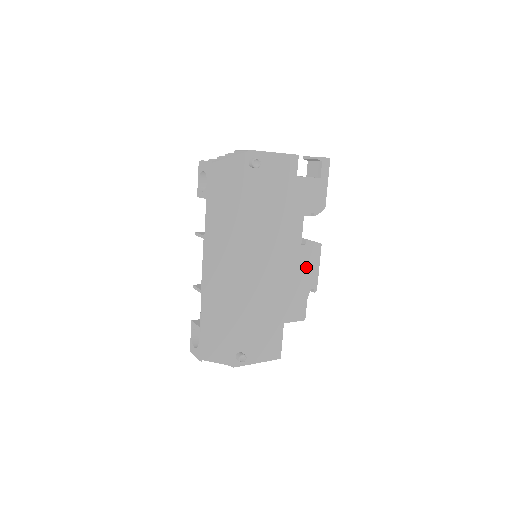
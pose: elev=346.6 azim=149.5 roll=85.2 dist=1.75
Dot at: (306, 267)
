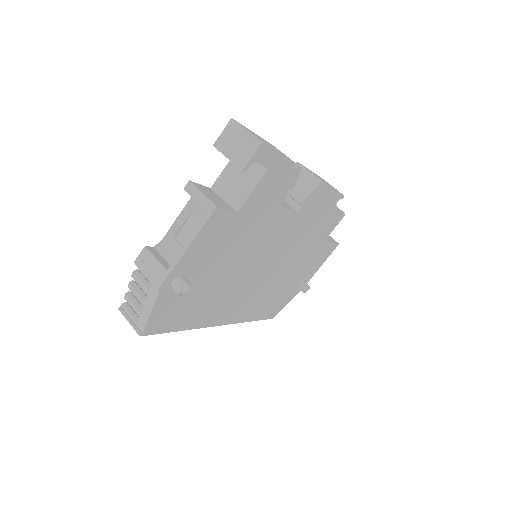
Dot at: (318, 208)
